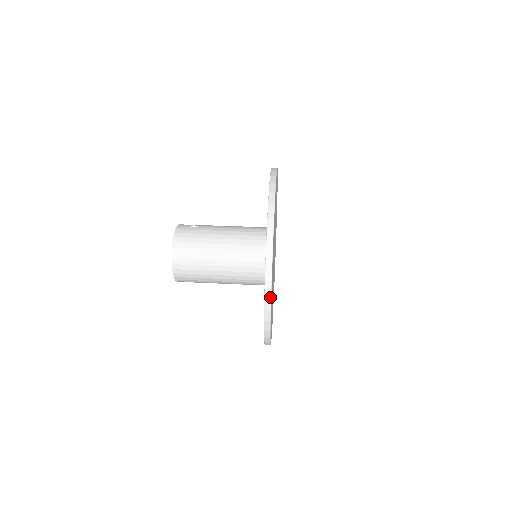
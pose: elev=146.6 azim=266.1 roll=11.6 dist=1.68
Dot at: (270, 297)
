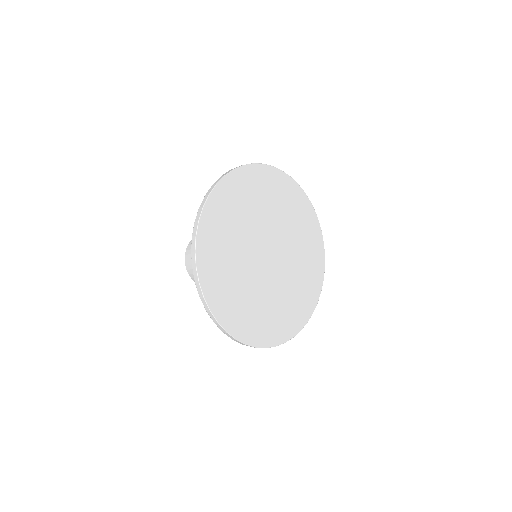
Dot at: (224, 176)
